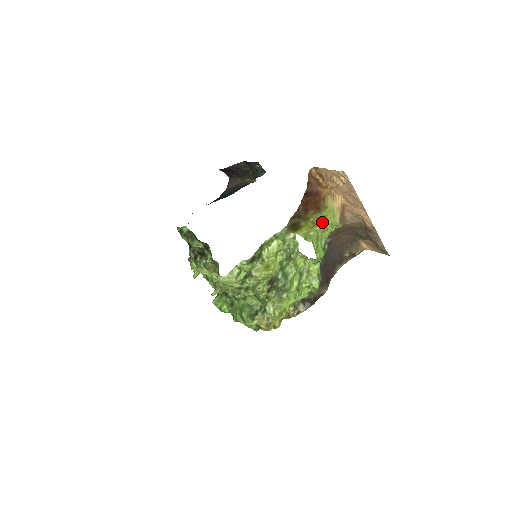
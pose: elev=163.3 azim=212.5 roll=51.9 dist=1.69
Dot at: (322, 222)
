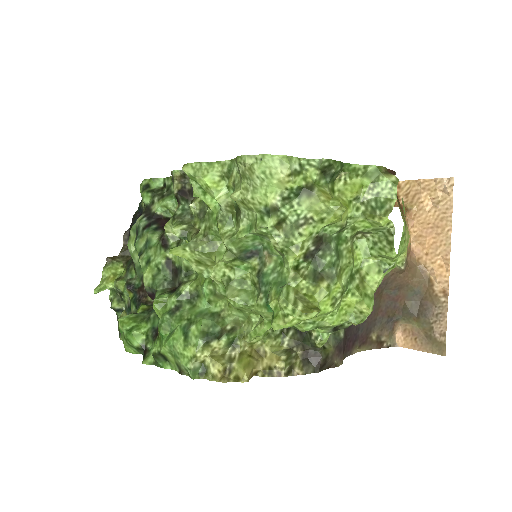
Dot at: occluded
